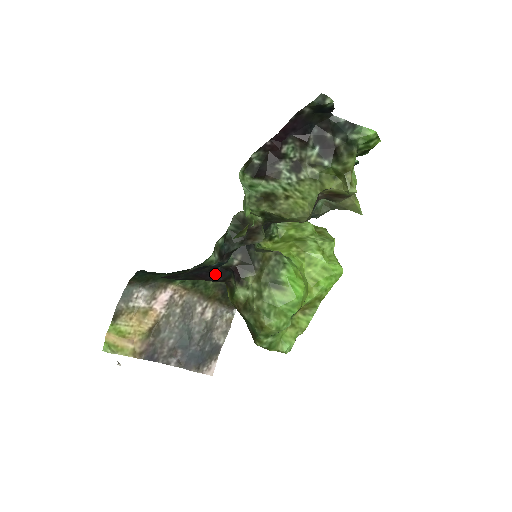
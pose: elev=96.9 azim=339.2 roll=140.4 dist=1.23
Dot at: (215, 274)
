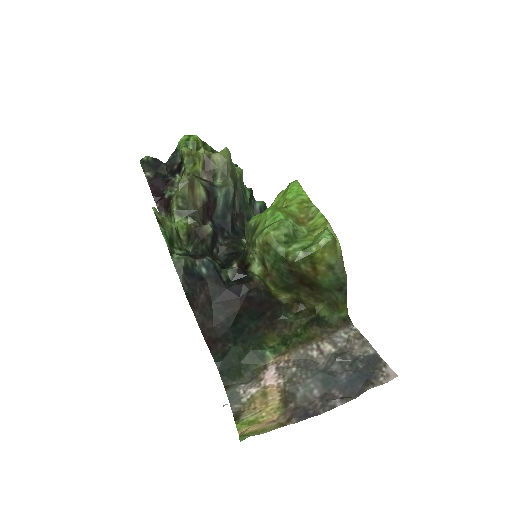
Dot at: (235, 288)
